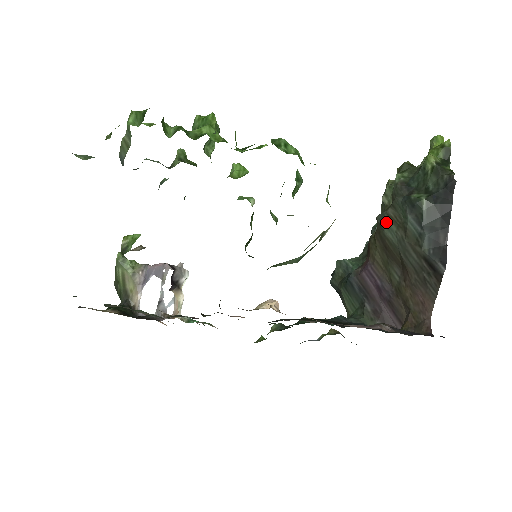
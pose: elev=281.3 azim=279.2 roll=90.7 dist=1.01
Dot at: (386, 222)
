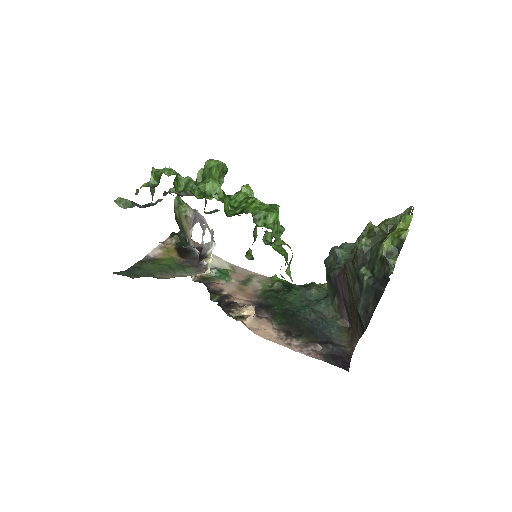
Dot at: (347, 269)
